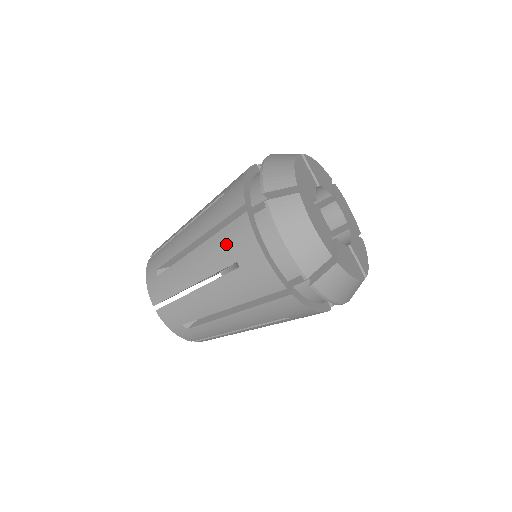
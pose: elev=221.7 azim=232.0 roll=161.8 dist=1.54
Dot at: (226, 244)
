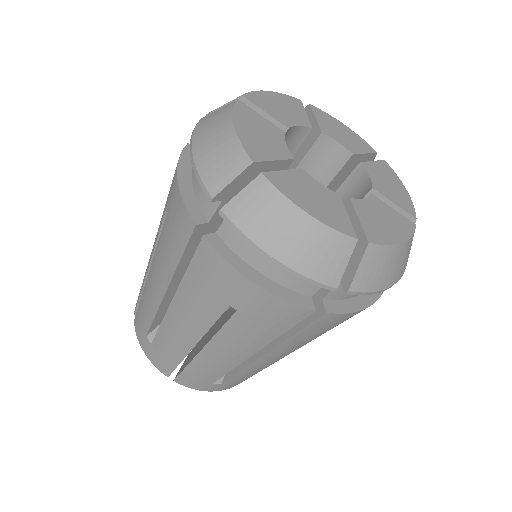
Dot at: occluded
